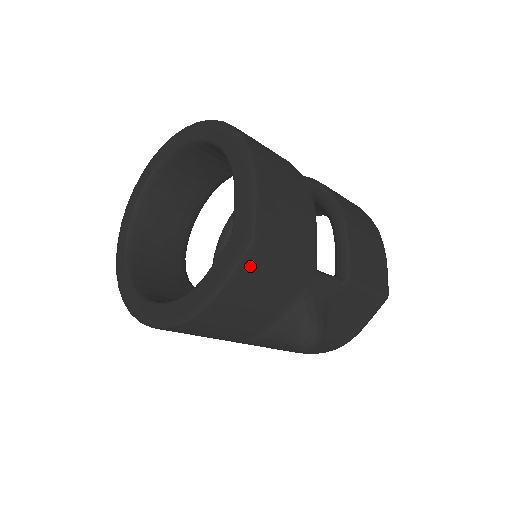
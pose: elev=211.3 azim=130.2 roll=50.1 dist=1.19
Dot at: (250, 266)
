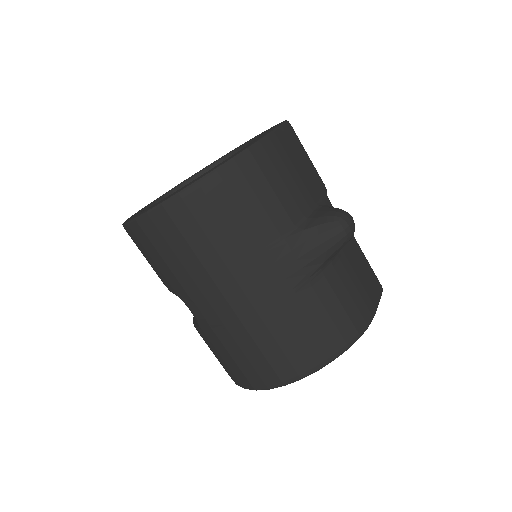
Dot at: (288, 135)
